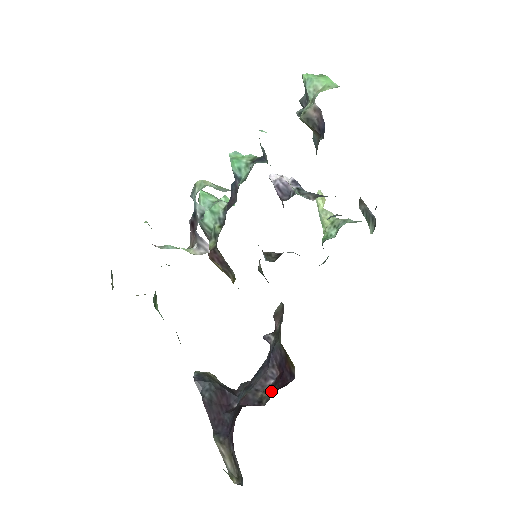
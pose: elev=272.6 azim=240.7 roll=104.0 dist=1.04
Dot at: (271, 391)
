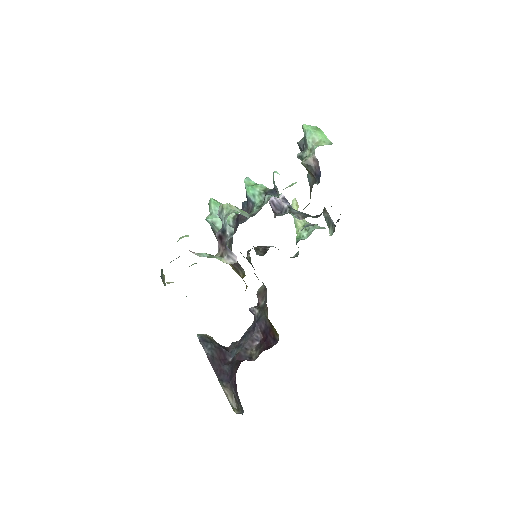
Dot at: (259, 350)
